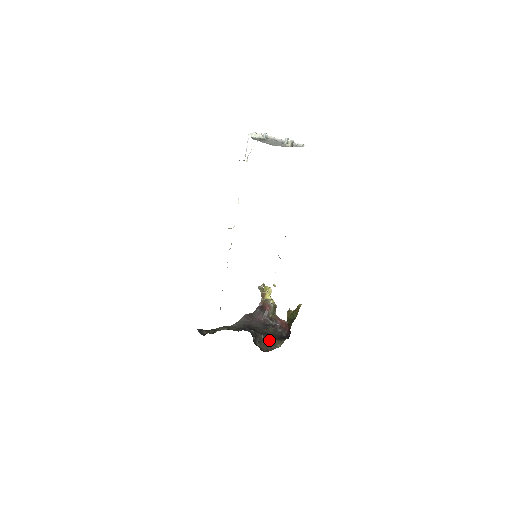
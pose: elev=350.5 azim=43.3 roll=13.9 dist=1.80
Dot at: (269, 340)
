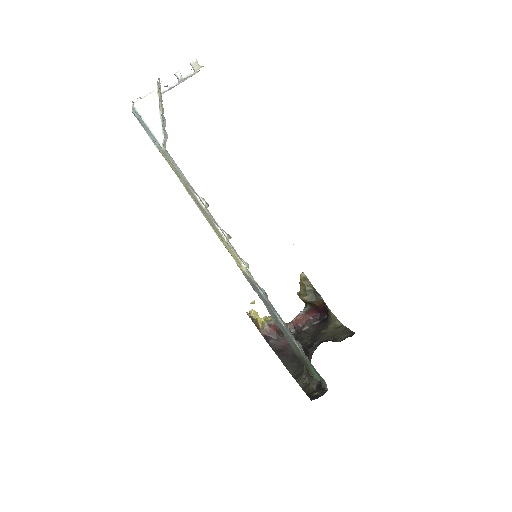
Dot at: (328, 333)
